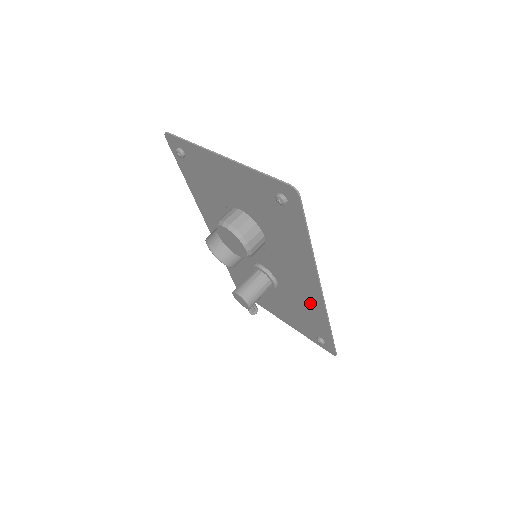
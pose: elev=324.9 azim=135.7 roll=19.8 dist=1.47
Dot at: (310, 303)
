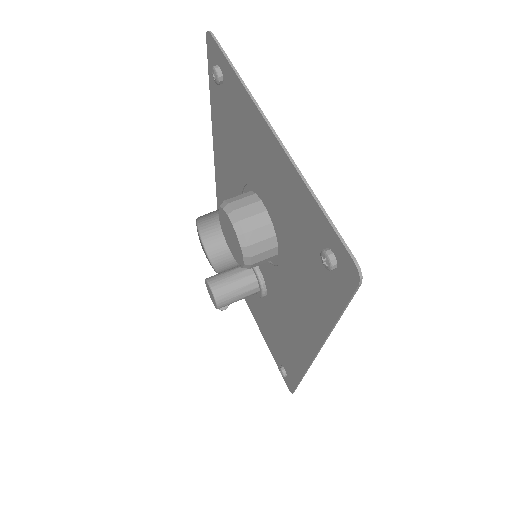
Dot at: (293, 346)
